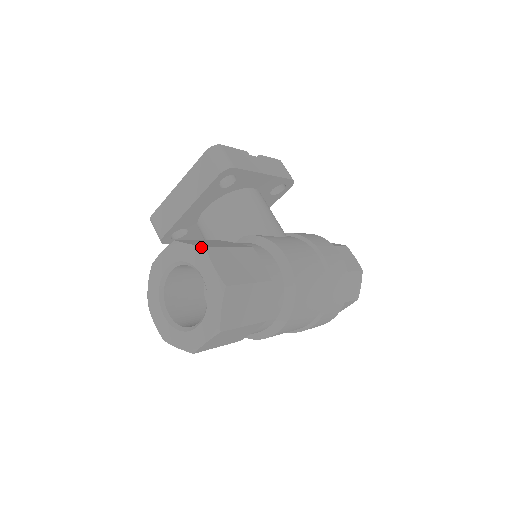
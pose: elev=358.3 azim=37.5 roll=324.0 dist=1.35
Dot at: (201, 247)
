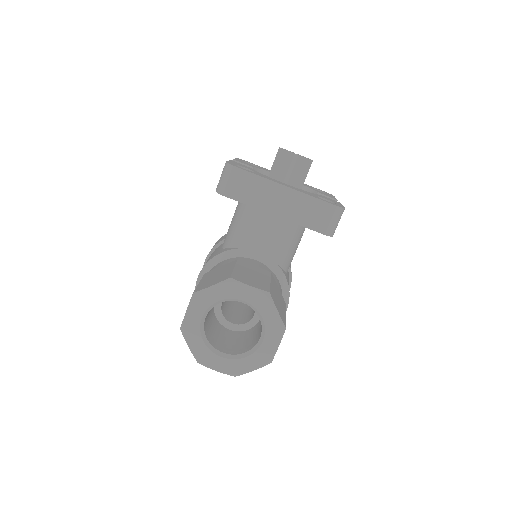
Dot at: (284, 326)
